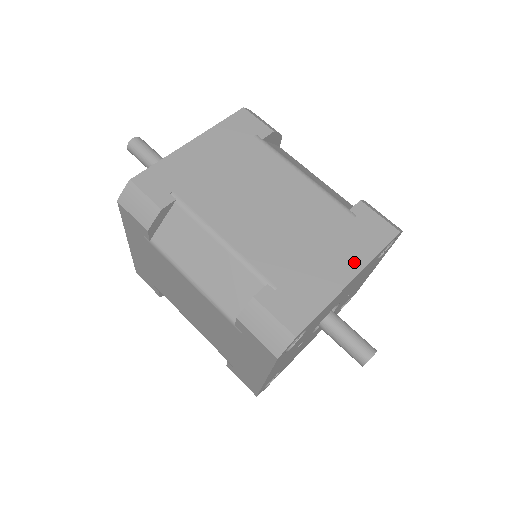
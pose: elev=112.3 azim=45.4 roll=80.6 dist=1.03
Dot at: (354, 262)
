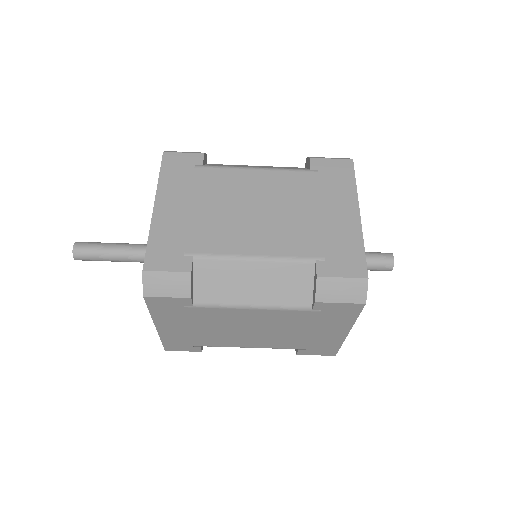
Dot at: (342, 328)
